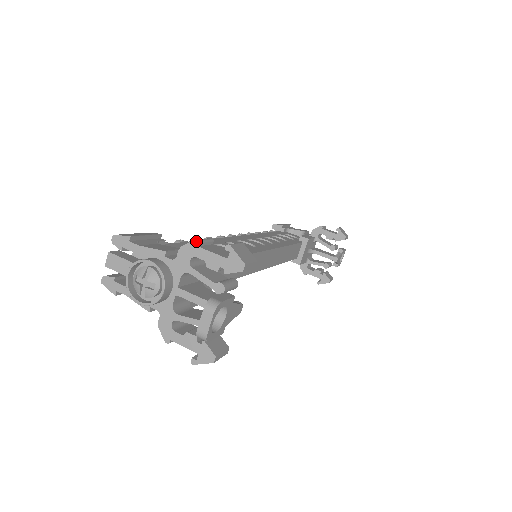
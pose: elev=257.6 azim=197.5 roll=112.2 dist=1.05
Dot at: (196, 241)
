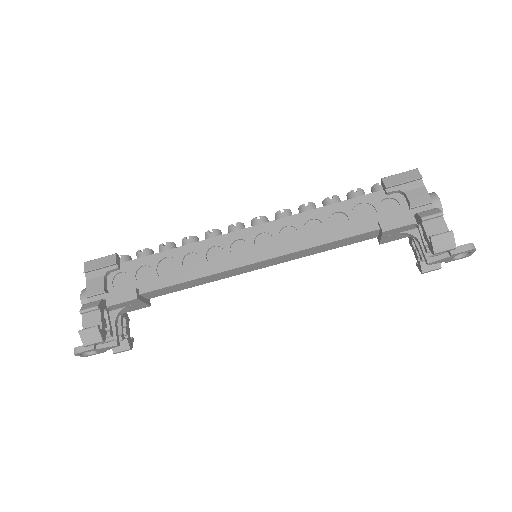
Dot at: (80, 312)
